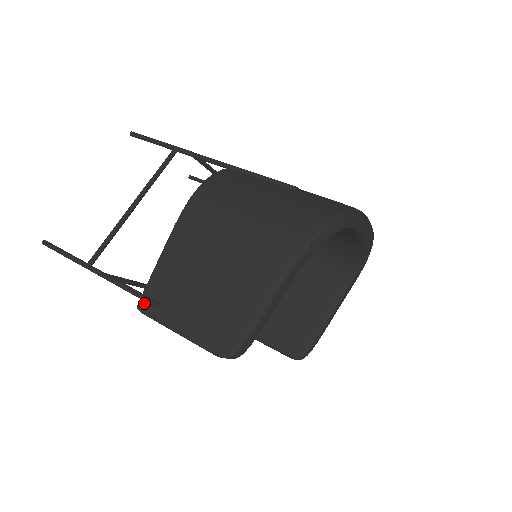
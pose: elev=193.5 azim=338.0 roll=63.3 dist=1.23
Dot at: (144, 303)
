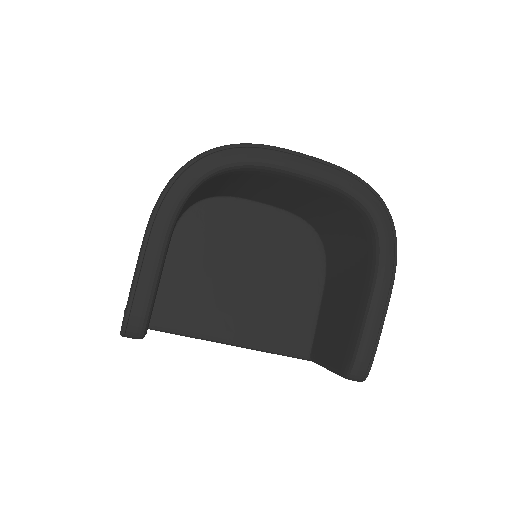
Dot at: occluded
